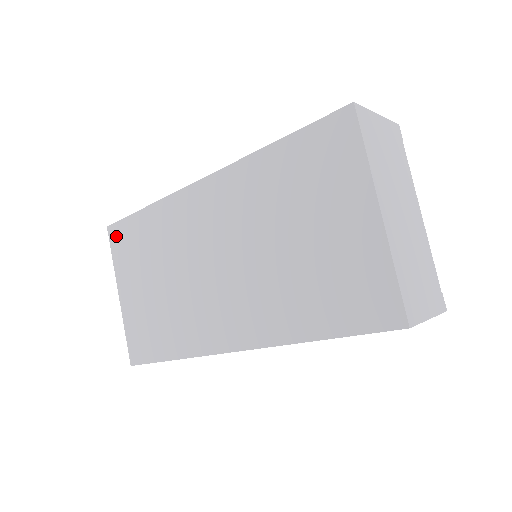
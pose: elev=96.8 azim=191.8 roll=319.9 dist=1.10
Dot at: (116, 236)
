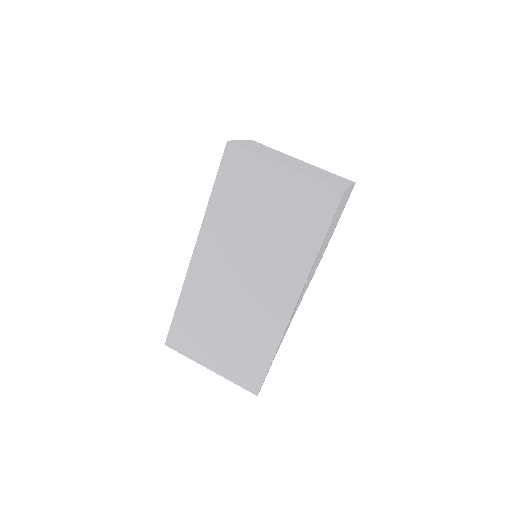
Dot at: (175, 342)
